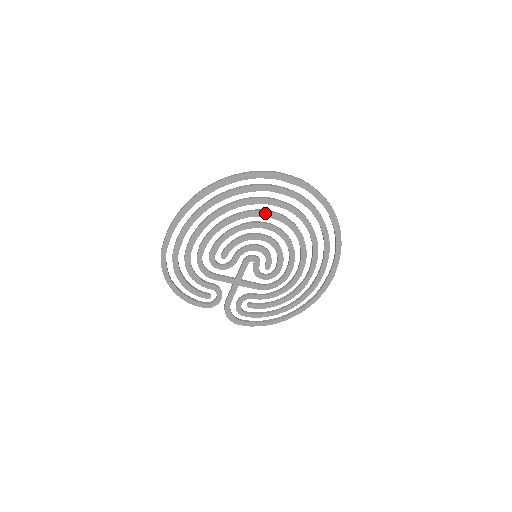
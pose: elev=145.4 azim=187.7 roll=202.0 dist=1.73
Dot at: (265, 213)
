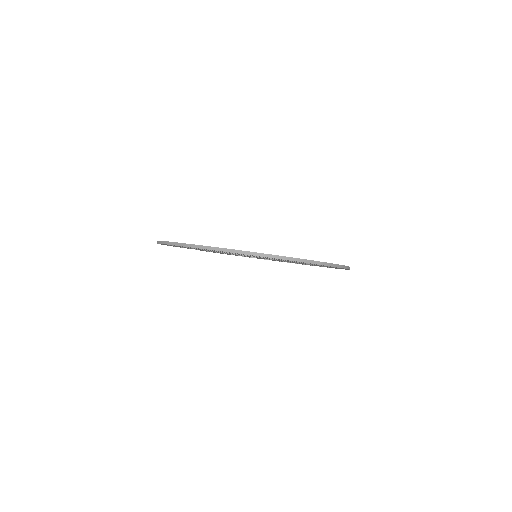
Dot at: (290, 261)
